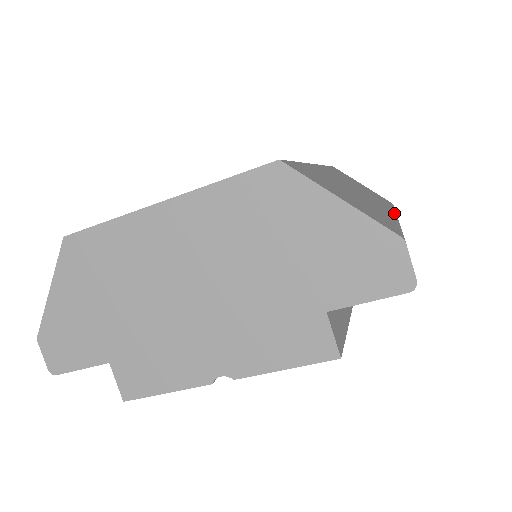
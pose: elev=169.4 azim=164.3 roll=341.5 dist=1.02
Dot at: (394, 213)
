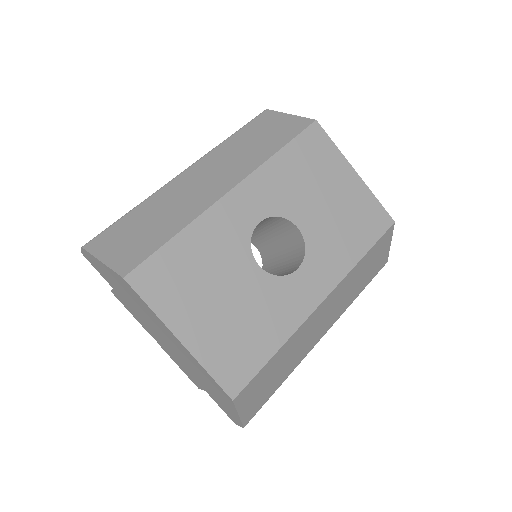
Dot at: occluded
